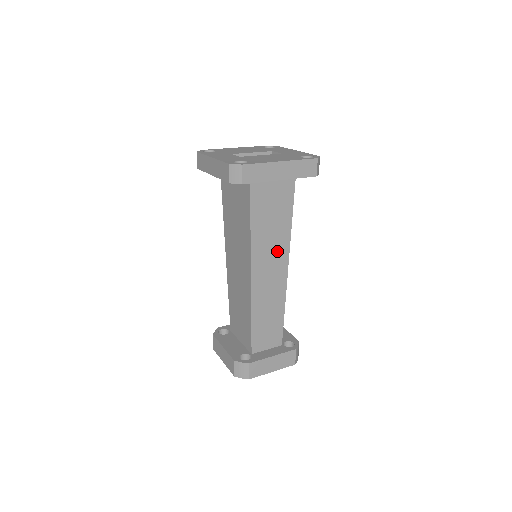
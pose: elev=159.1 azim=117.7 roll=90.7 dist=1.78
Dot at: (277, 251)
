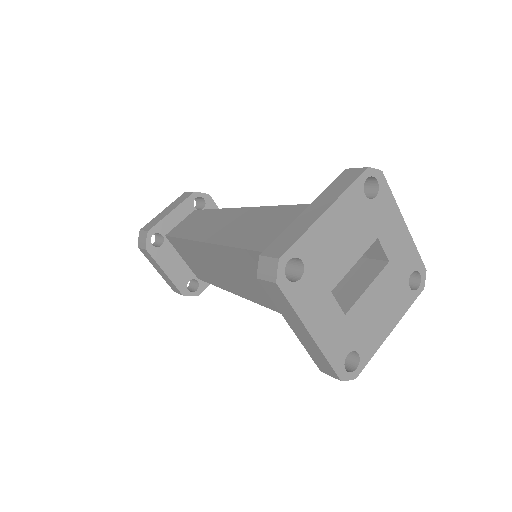
Dot at: occluded
